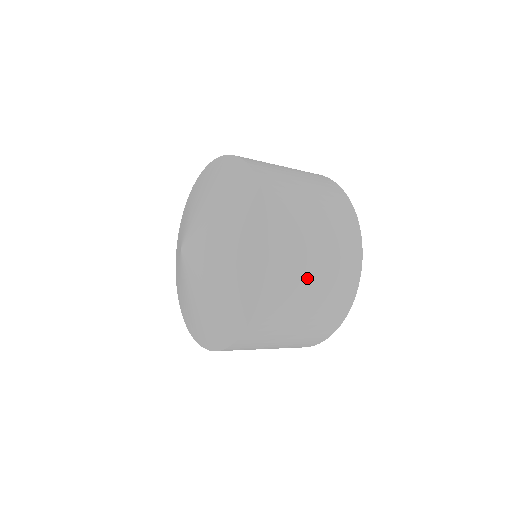
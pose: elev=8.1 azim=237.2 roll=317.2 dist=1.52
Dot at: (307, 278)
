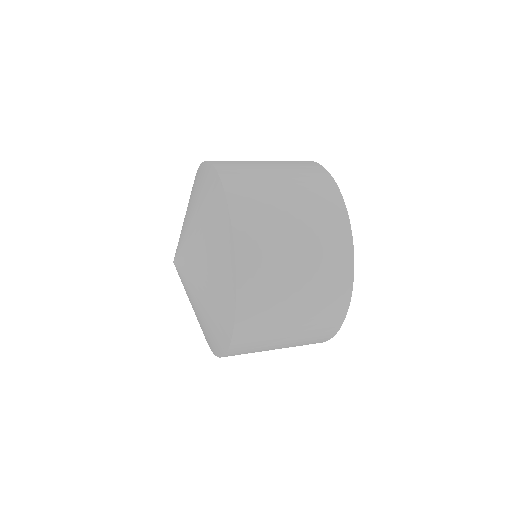
Dot at: (273, 345)
